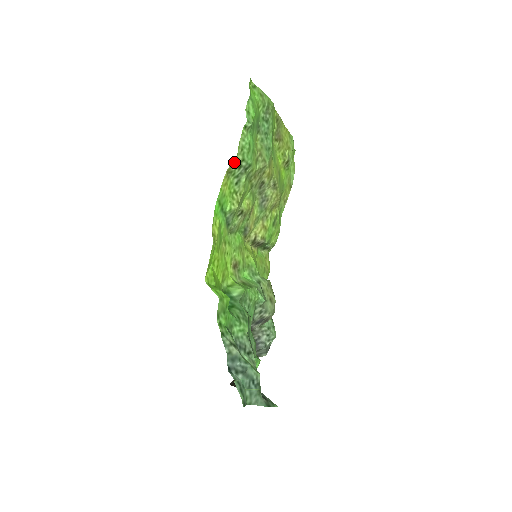
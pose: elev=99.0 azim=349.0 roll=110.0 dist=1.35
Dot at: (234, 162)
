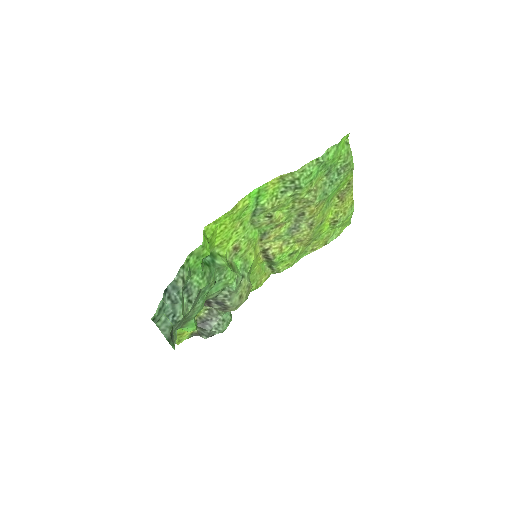
Dot at: (291, 174)
